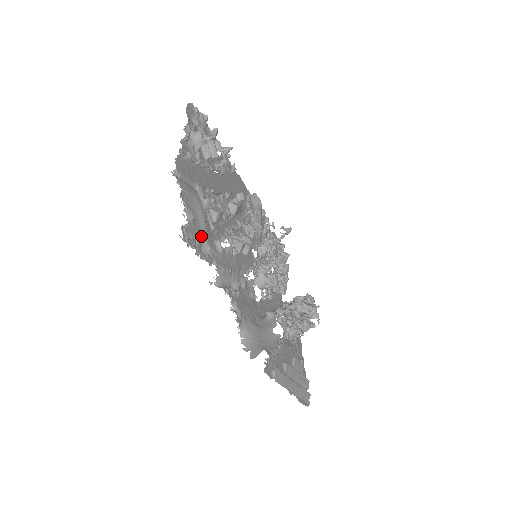
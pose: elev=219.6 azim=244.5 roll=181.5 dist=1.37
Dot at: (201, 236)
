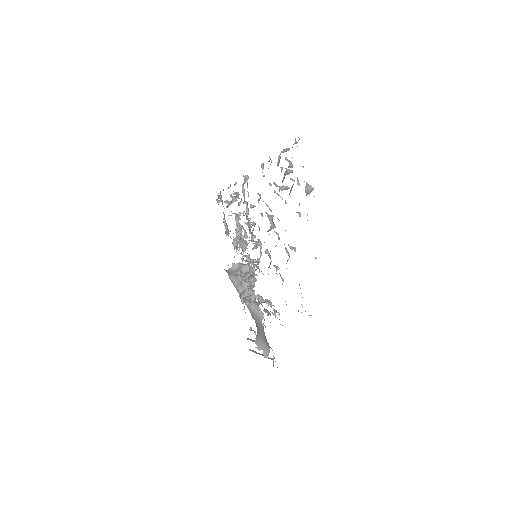
Dot at: occluded
